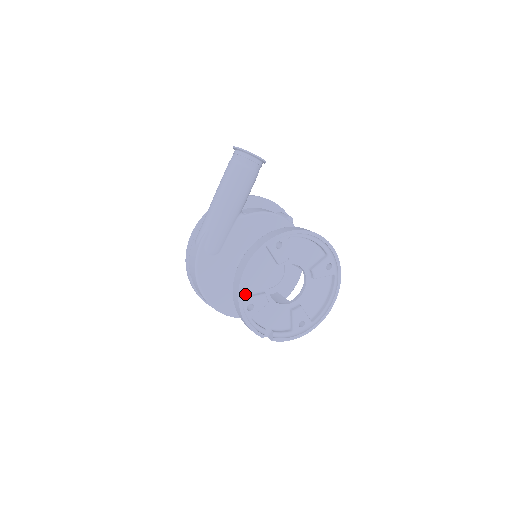
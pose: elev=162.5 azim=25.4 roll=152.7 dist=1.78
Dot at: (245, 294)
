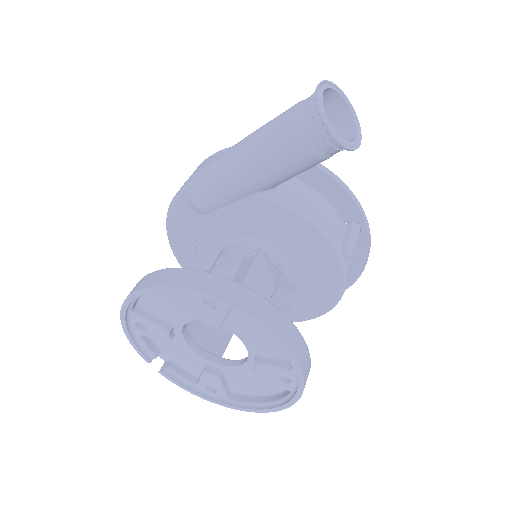
Dot at: (145, 308)
